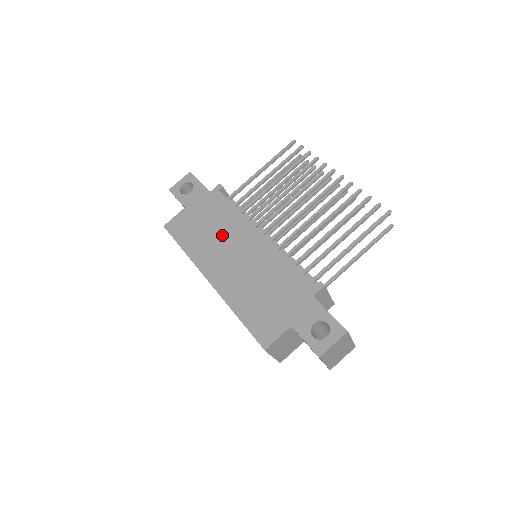
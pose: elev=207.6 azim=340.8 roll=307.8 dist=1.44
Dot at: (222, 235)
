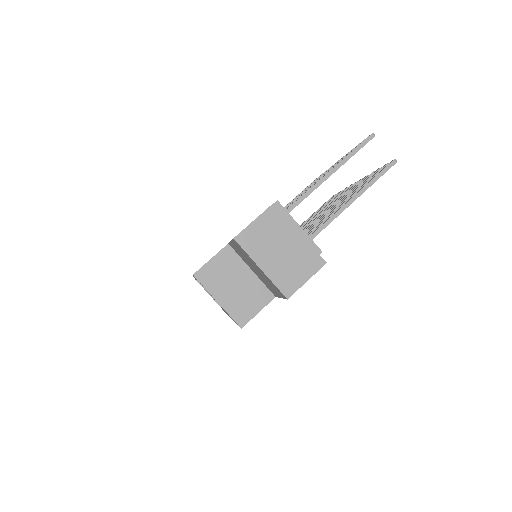
Dot at: occluded
